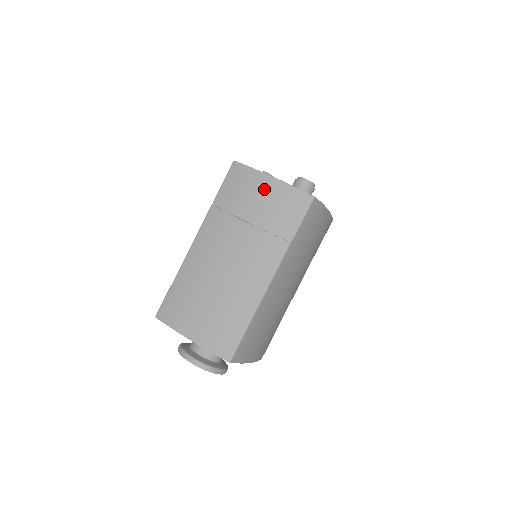
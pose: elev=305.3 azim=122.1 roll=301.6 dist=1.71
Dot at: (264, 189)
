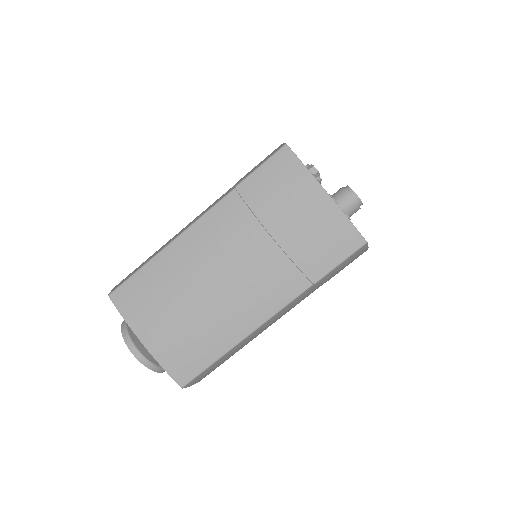
Dot at: (310, 204)
